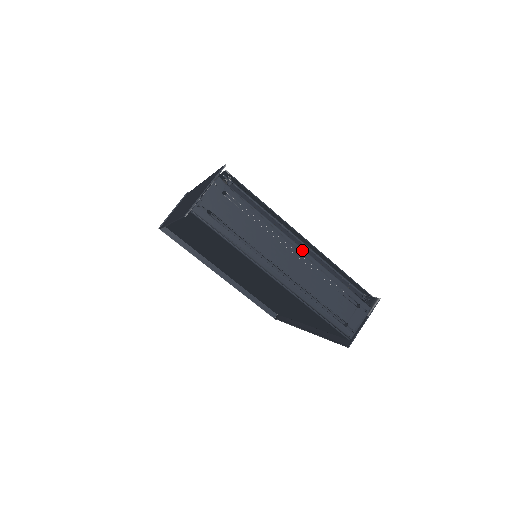
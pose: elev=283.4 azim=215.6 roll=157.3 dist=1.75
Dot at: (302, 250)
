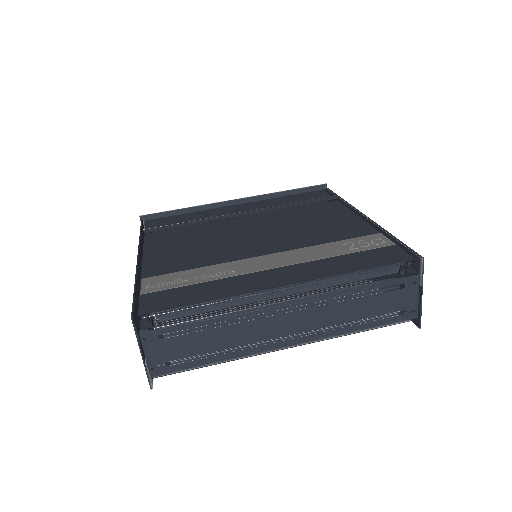
Dot at: (291, 301)
